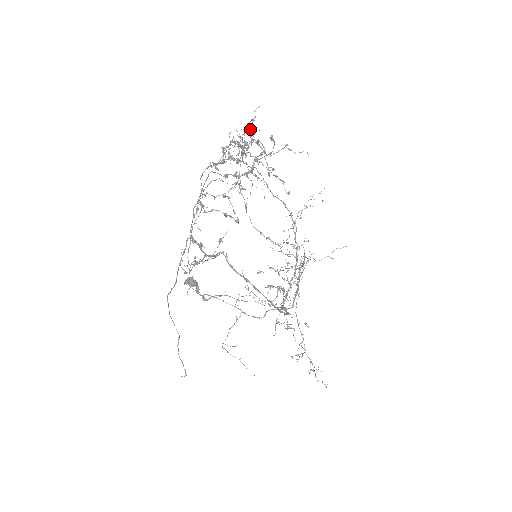
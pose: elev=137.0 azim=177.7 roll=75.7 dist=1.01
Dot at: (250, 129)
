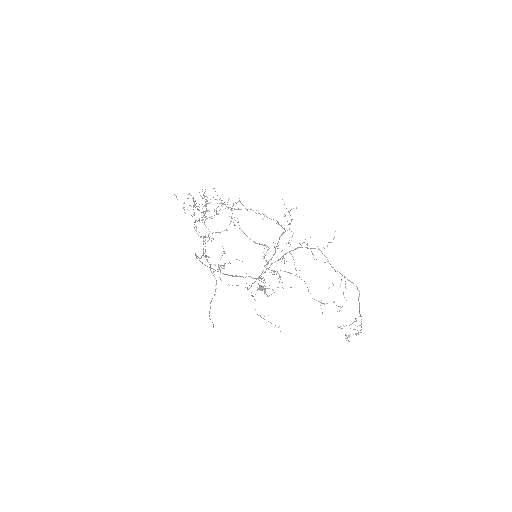
Dot at: (203, 194)
